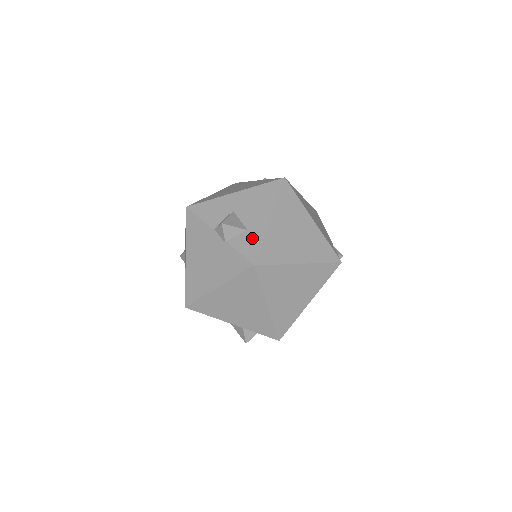
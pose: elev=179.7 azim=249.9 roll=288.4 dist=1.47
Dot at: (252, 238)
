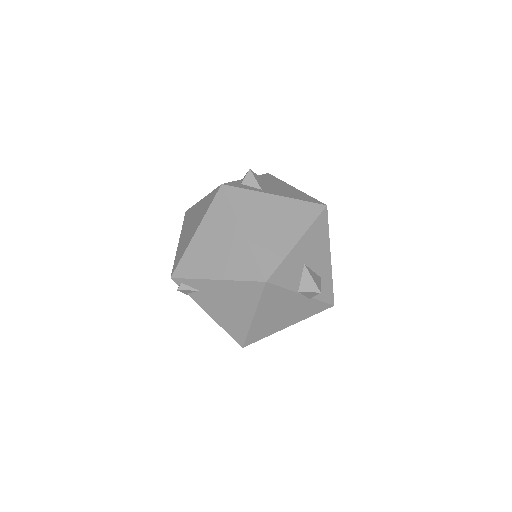
Dot at: (326, 283)
